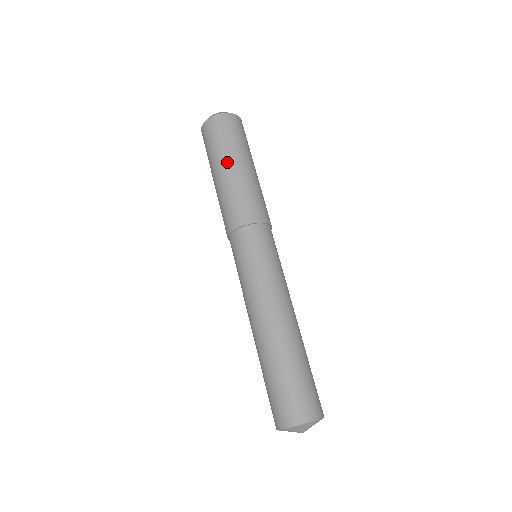
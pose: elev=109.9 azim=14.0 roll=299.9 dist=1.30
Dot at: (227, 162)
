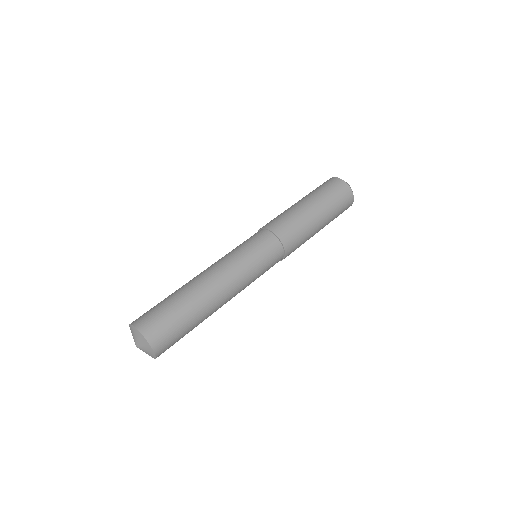
Dot at: (304, 198)
